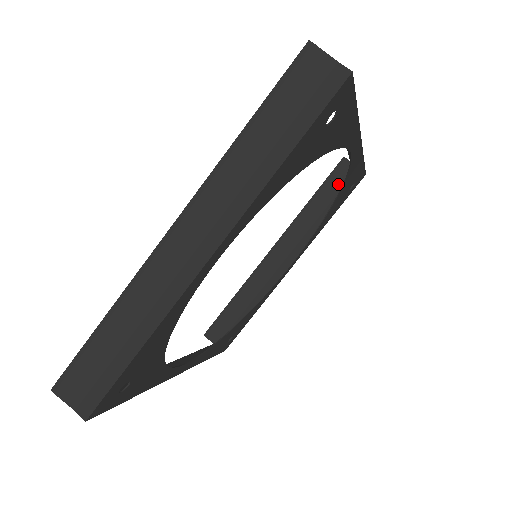
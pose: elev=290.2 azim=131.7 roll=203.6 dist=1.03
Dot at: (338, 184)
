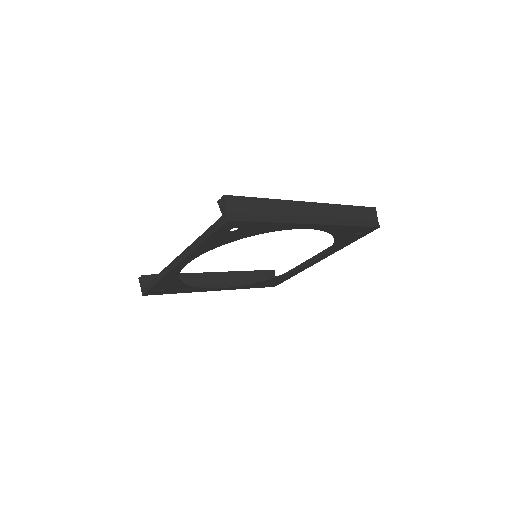
Dot at: (264, 278)
